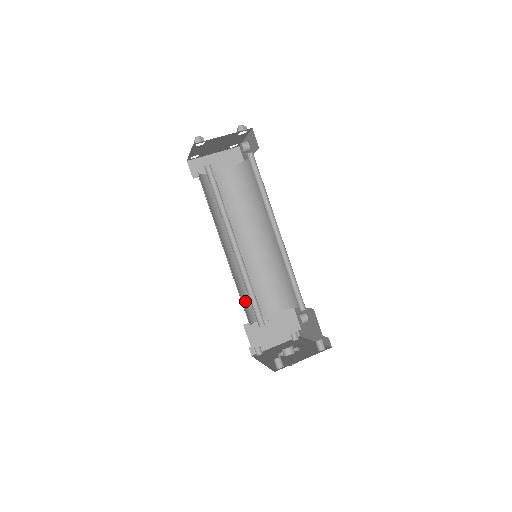
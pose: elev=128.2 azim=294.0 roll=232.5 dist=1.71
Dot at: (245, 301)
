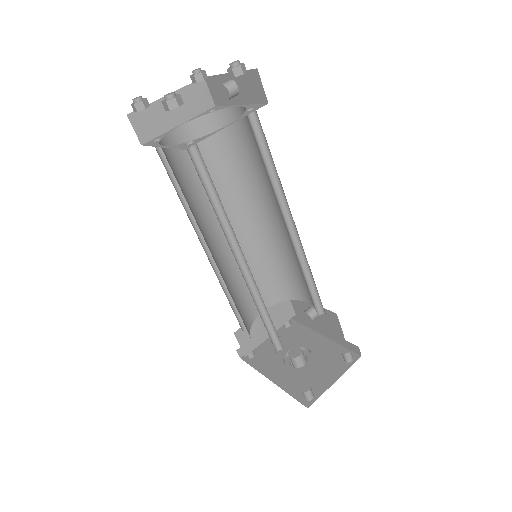
Dot at: (239, 310)
